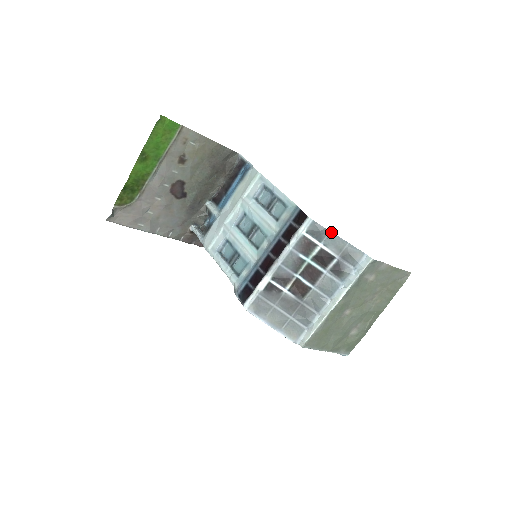
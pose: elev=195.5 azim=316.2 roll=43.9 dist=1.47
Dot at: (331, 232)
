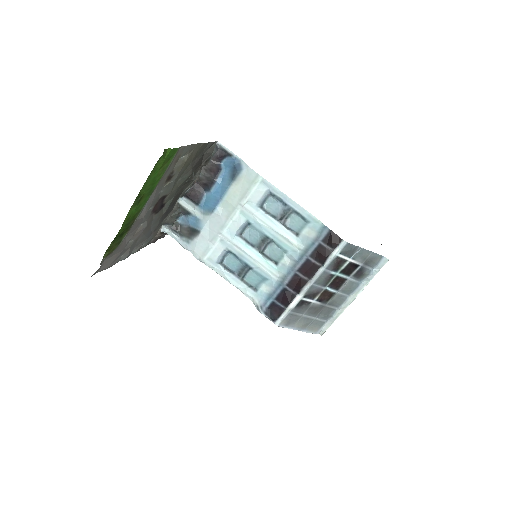
Dot at: (360, 247)
